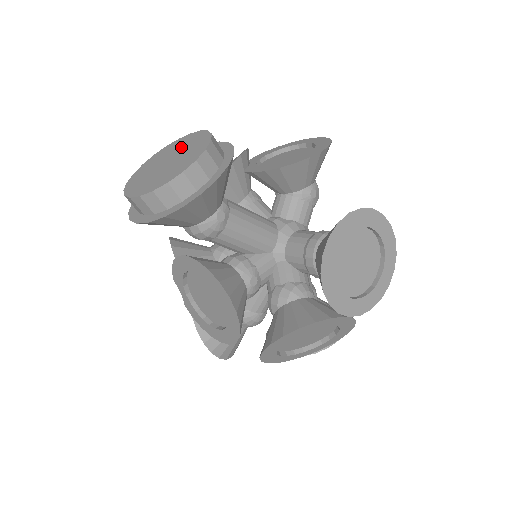
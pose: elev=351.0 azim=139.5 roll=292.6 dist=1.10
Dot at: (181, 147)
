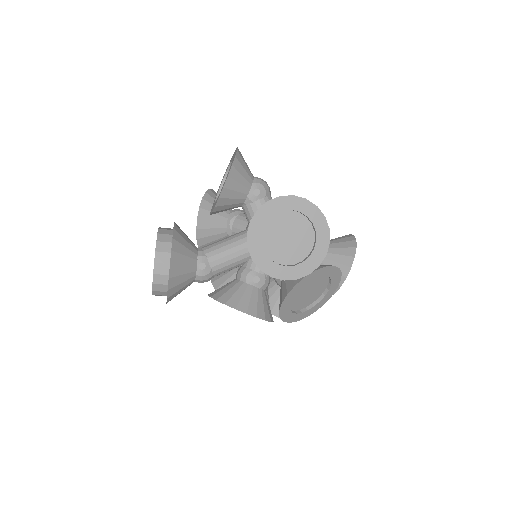
Dot at: occluded
